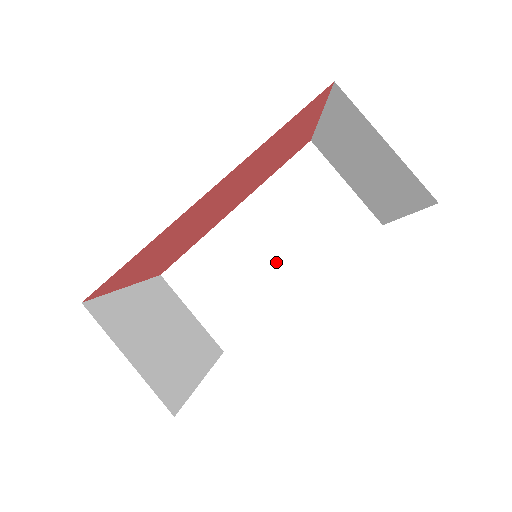
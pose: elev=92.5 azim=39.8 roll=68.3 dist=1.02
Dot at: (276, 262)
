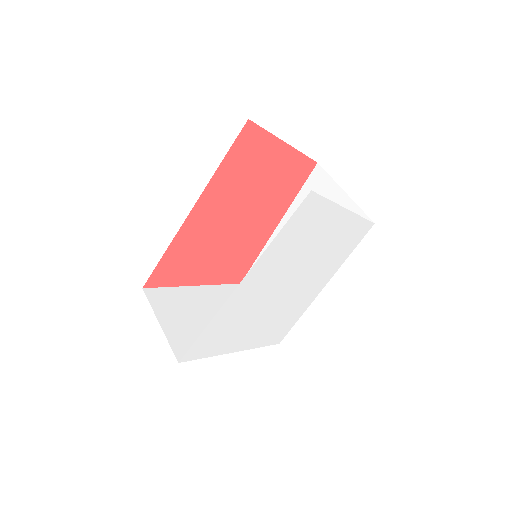
Dot at: occluded
